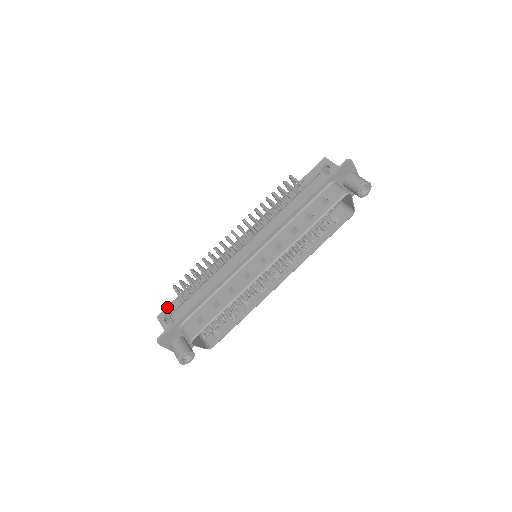
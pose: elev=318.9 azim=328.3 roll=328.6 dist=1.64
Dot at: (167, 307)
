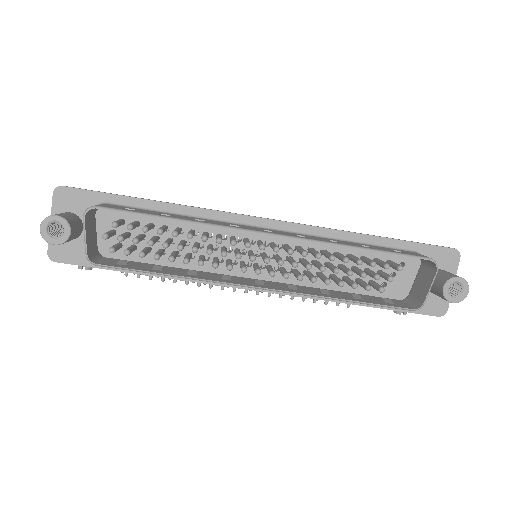
Dot at: occluded
